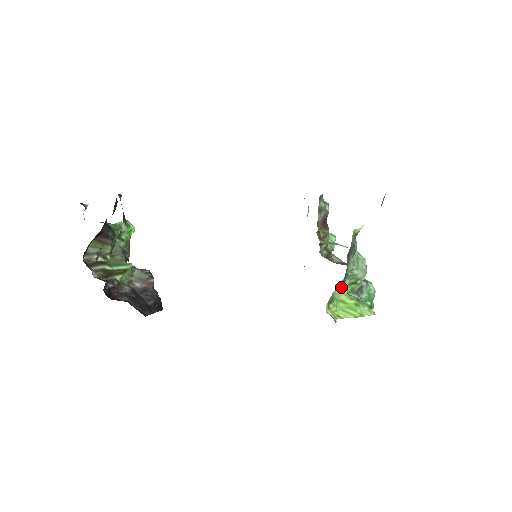
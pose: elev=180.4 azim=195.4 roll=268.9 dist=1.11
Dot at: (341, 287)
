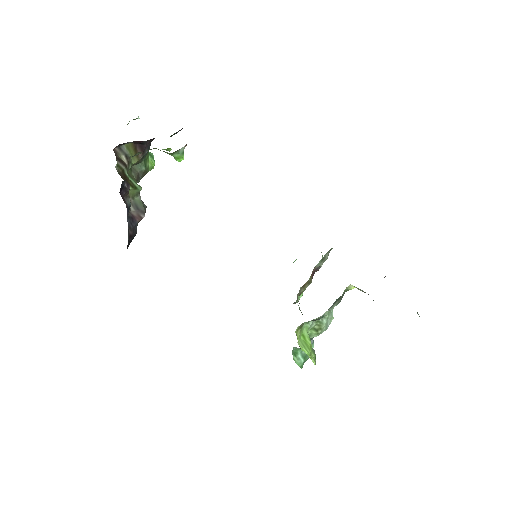
Dot at: (309, 324)
